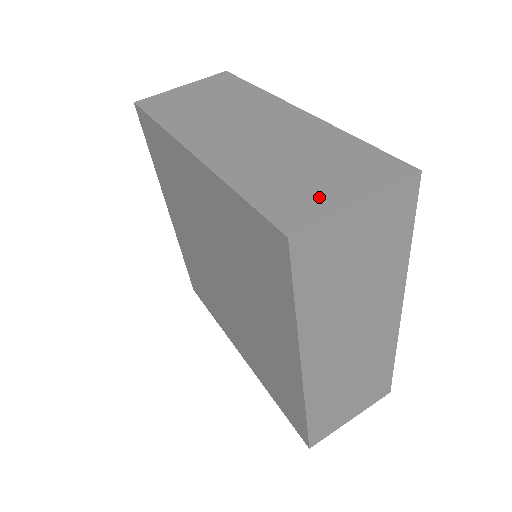
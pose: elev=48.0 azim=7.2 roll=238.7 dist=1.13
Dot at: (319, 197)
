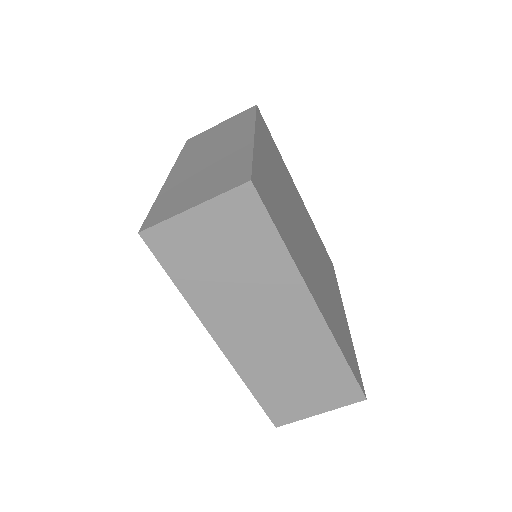
Dot at: (180, 204)
